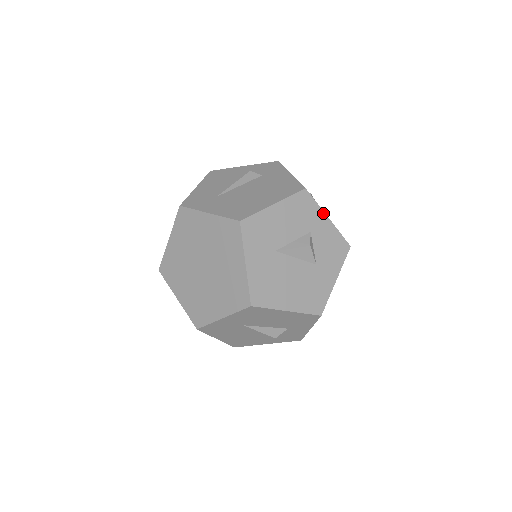
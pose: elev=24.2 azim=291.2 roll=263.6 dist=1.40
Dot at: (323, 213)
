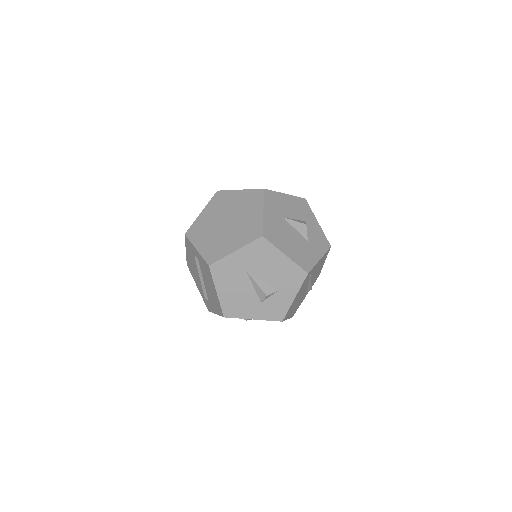
Dot at: (315, 217)
